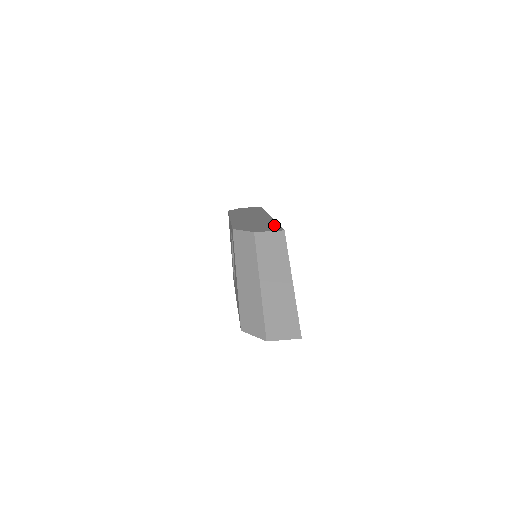
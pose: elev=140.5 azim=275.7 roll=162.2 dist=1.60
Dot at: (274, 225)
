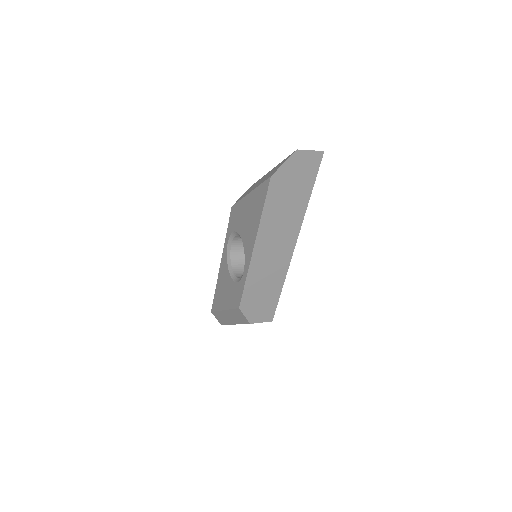
Dot at: occluded
